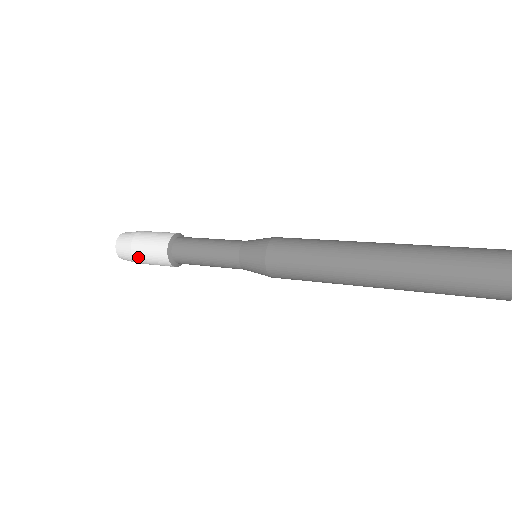
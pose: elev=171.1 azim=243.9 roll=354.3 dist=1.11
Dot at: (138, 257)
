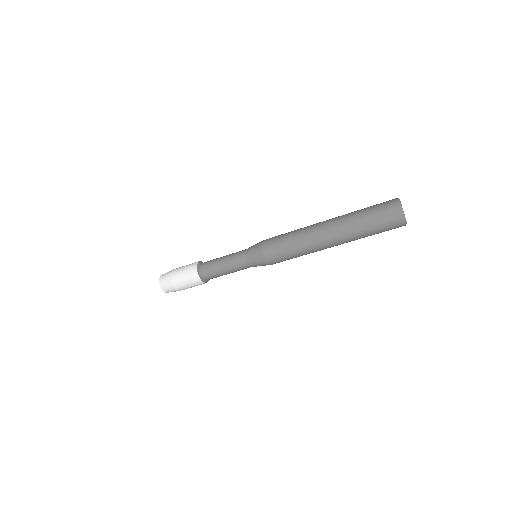
Dot at: (177, 284)
